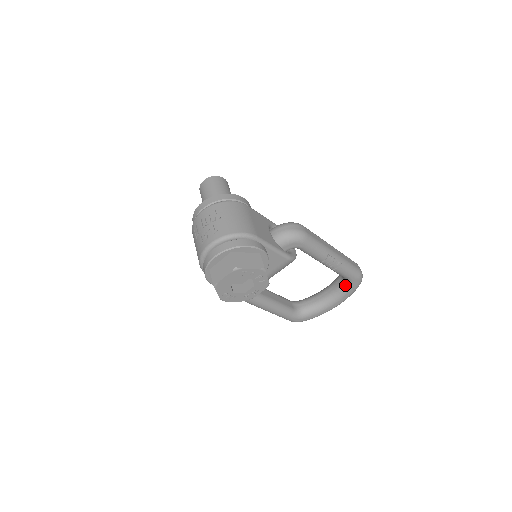
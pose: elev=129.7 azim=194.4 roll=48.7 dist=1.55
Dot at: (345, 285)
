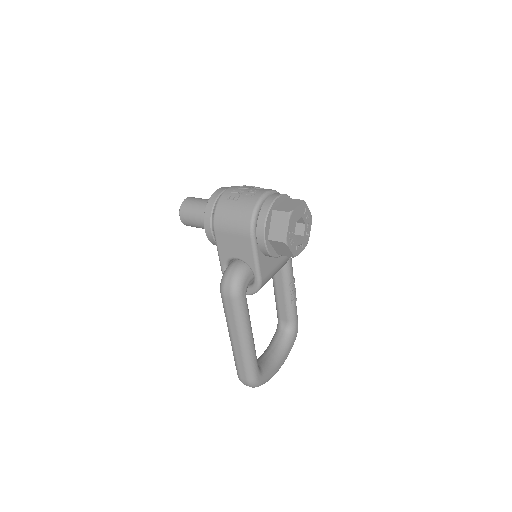
Dot at: (289, 335)
